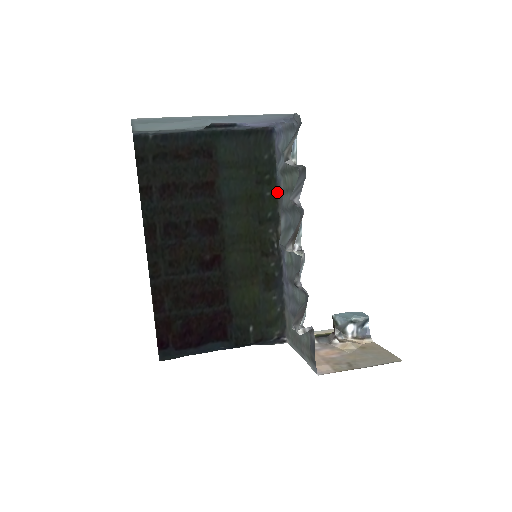
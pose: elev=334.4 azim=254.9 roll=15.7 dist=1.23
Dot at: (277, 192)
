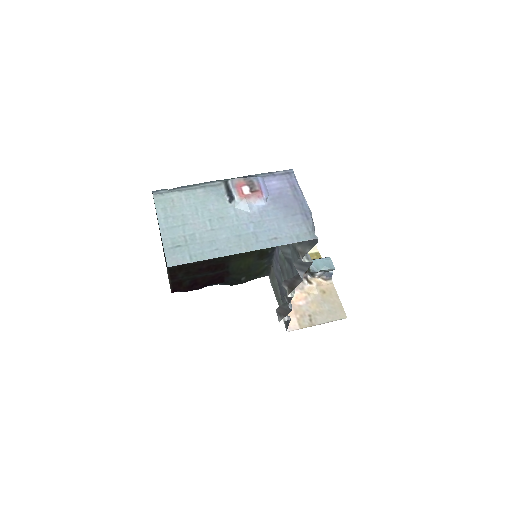
Dot at: occluded
